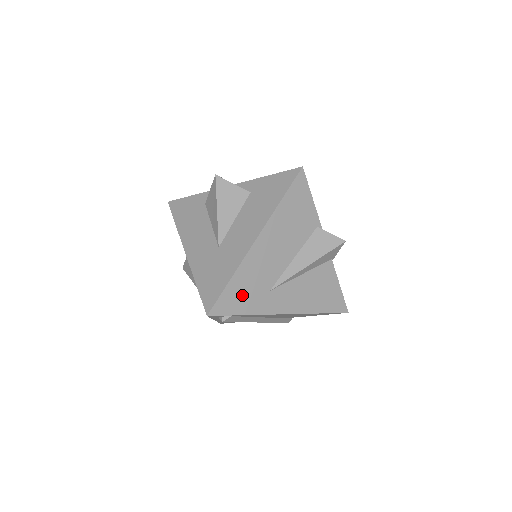
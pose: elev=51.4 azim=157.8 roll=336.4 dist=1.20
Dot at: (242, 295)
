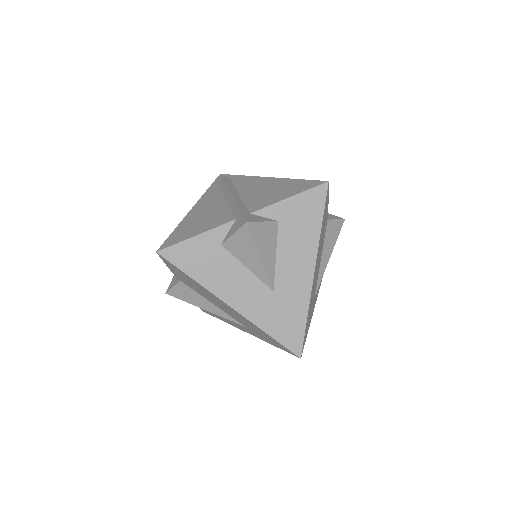
Dot at: (309, 320)
